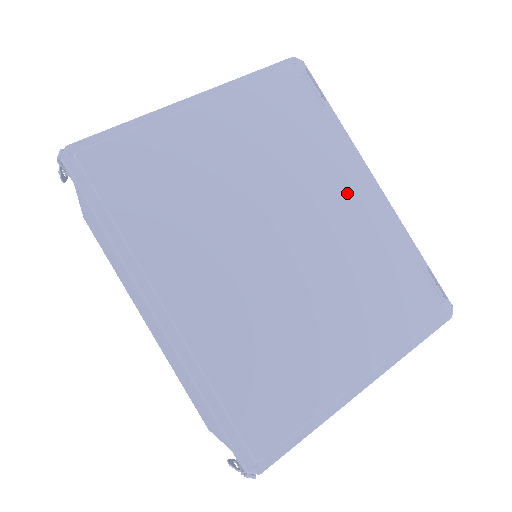
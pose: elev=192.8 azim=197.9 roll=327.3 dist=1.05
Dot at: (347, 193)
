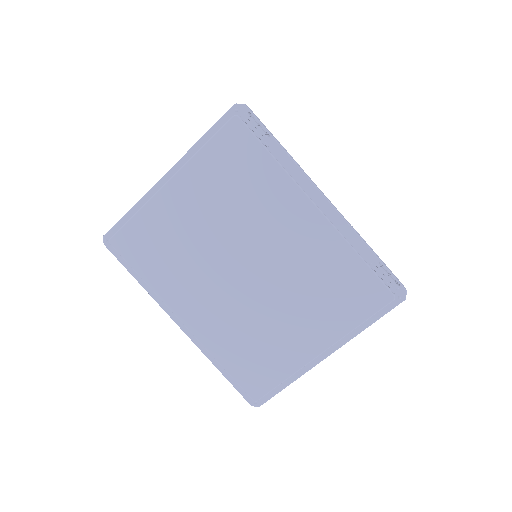
Dot at: (297, 218)
